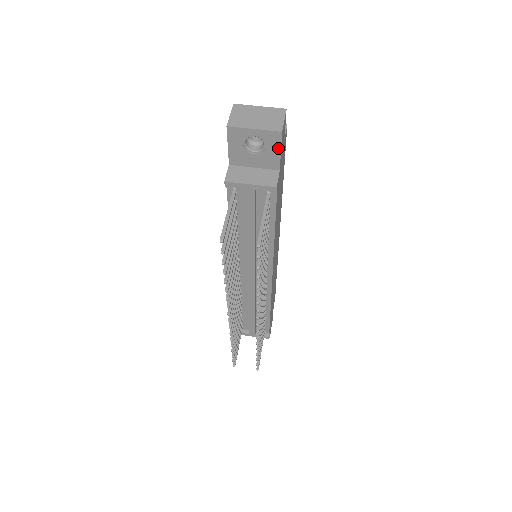
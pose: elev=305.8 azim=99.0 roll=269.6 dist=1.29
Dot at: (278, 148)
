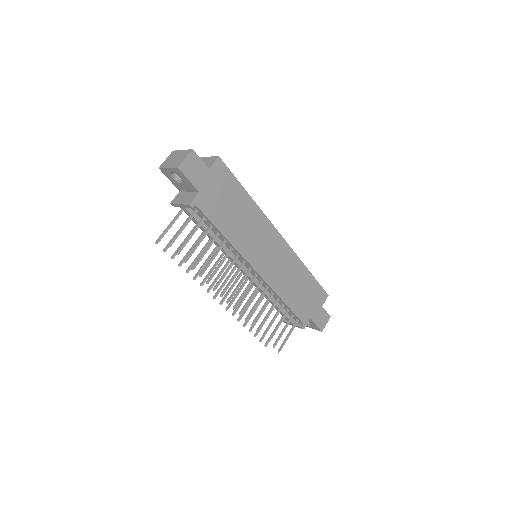
Dot at: (186, 178)
